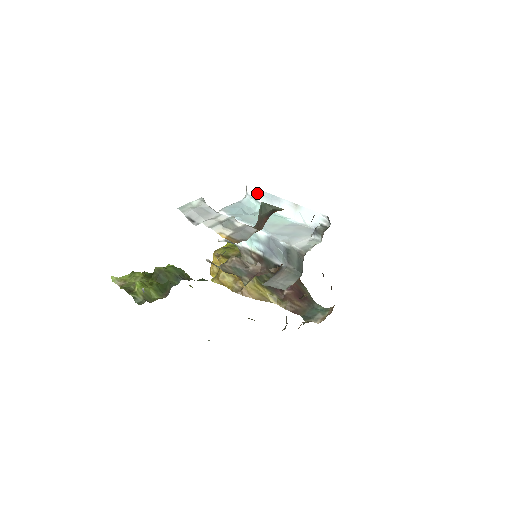
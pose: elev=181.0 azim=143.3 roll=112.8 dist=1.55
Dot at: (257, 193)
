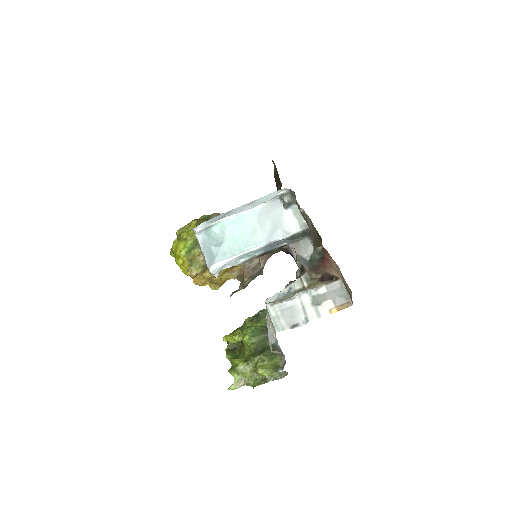
Dot at: (206, 224)
